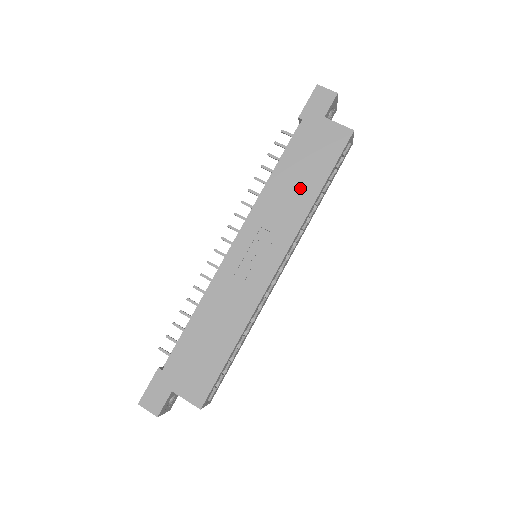
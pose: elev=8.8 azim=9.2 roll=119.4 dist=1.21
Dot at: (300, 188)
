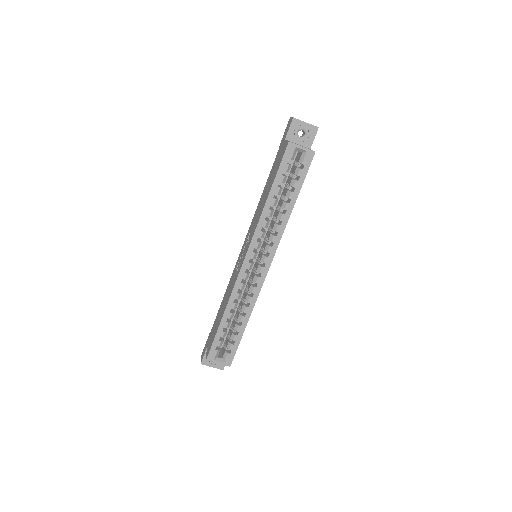
Dot at: (264, 198)
